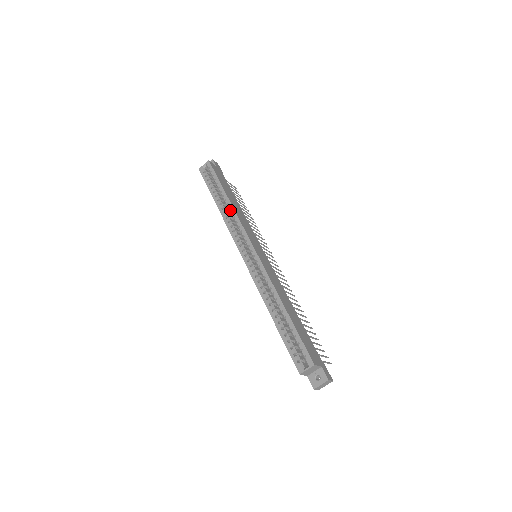
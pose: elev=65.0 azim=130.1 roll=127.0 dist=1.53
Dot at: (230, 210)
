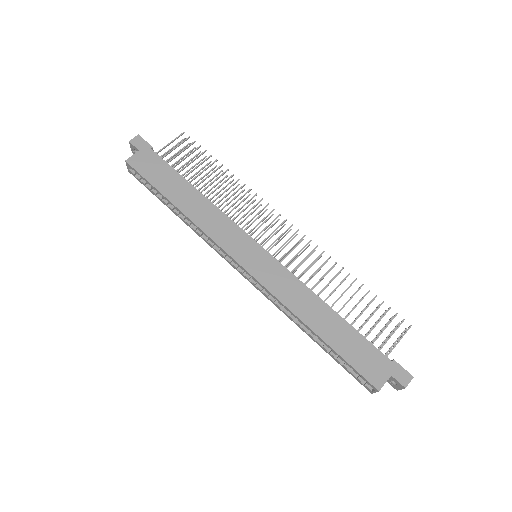
Dot at: occluded
